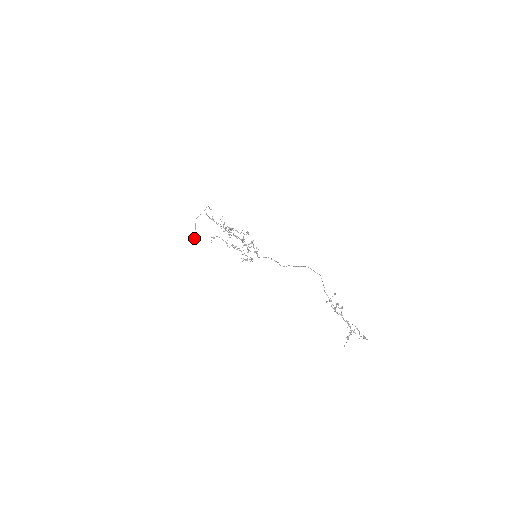
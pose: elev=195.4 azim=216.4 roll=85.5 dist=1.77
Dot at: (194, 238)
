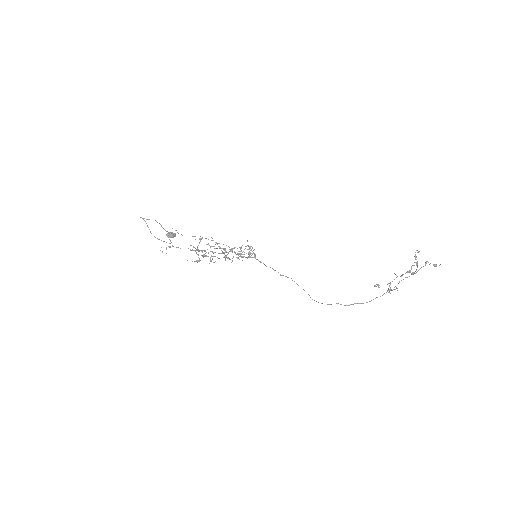
Dot at: occluded
